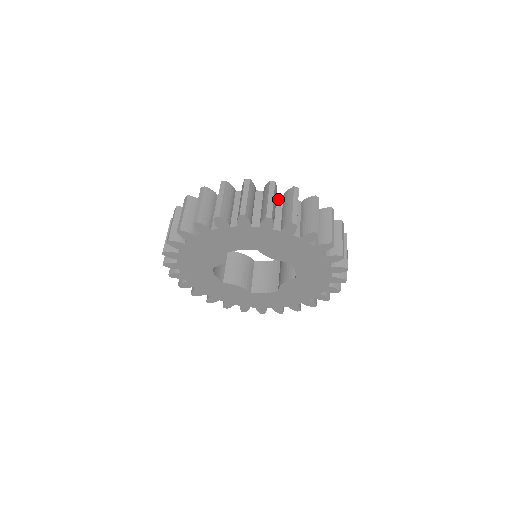
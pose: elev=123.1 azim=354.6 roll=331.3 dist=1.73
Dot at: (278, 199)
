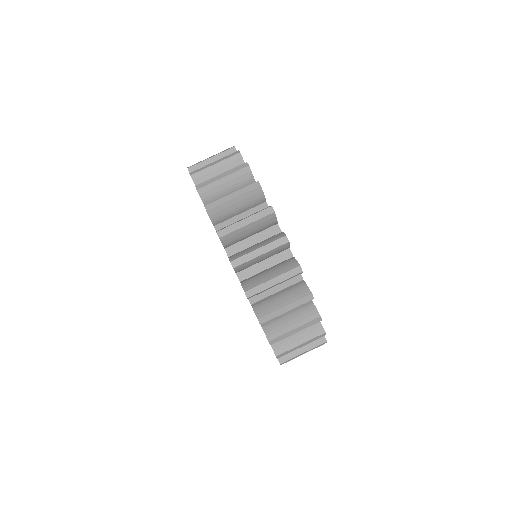
Dot at: occluded
